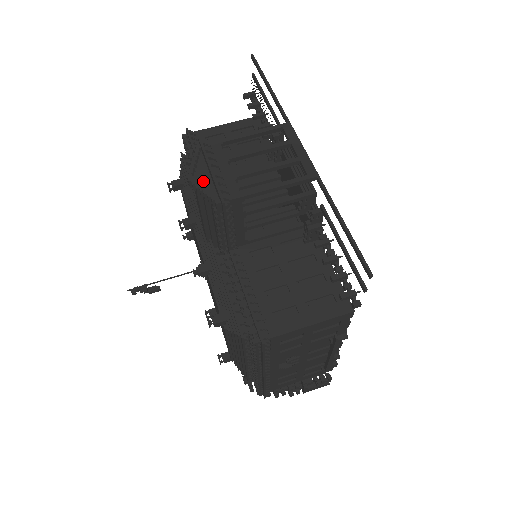
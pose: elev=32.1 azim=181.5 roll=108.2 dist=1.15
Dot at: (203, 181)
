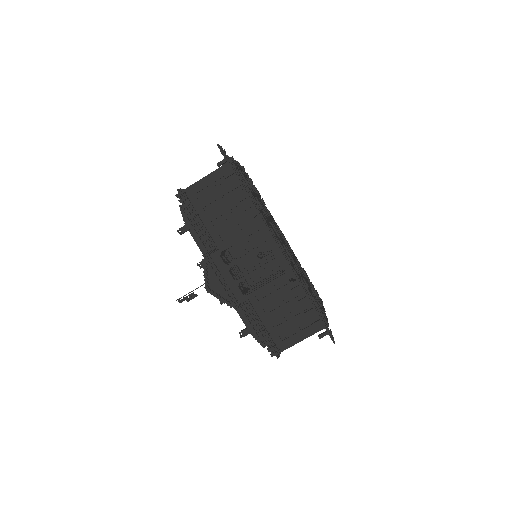
Dot at: (216, 288)
